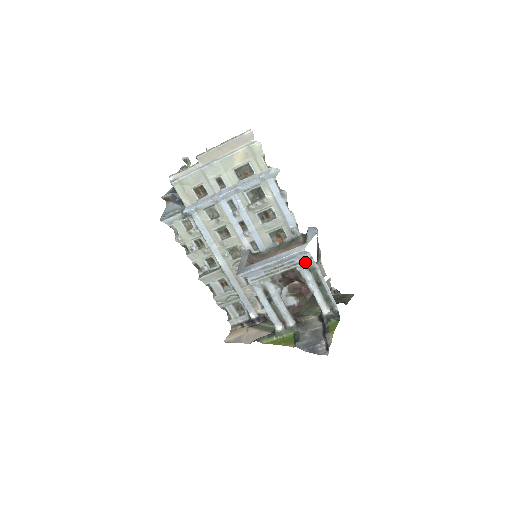
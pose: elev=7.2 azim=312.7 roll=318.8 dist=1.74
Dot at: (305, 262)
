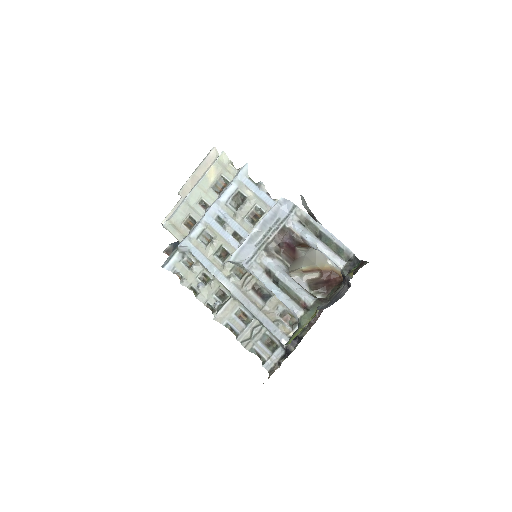
Dot at: (291, 214)
